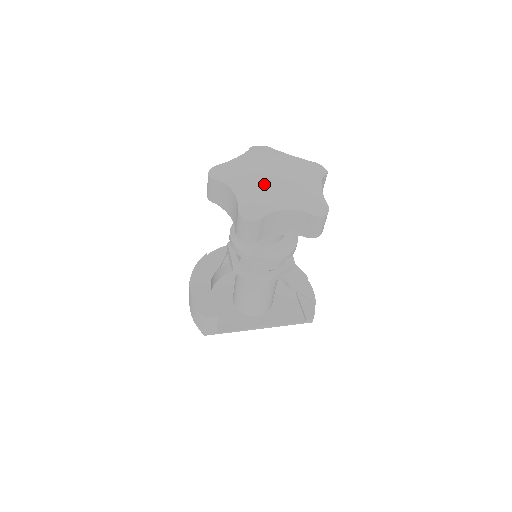
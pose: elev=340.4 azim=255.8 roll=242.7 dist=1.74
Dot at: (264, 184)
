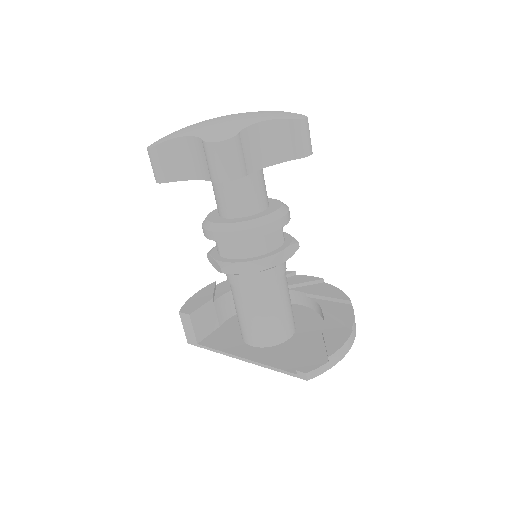
Dot at: occluded
